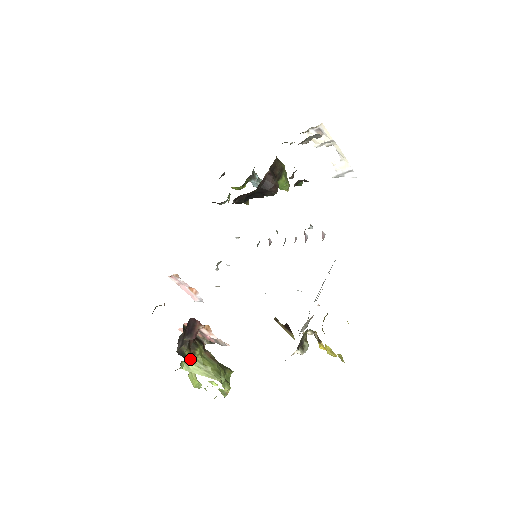
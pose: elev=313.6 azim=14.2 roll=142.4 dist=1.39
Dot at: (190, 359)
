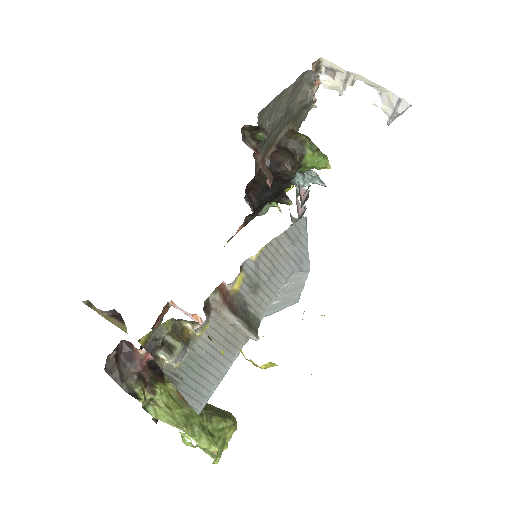
Dot at: (142, 399)
